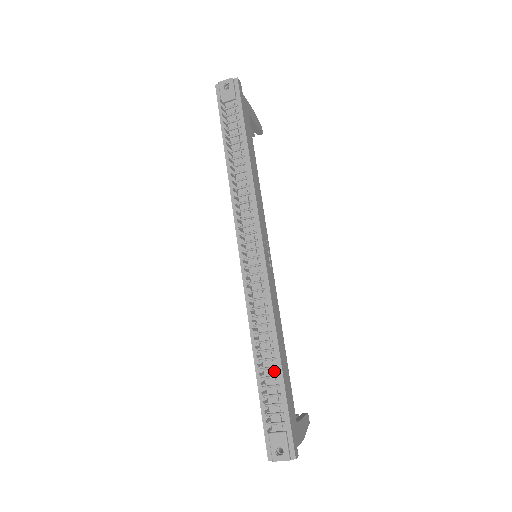
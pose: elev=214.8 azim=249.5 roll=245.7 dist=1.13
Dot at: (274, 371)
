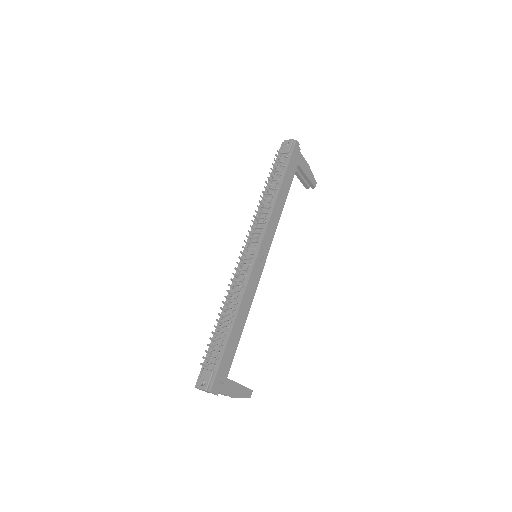
Dot at: (226, 330)
